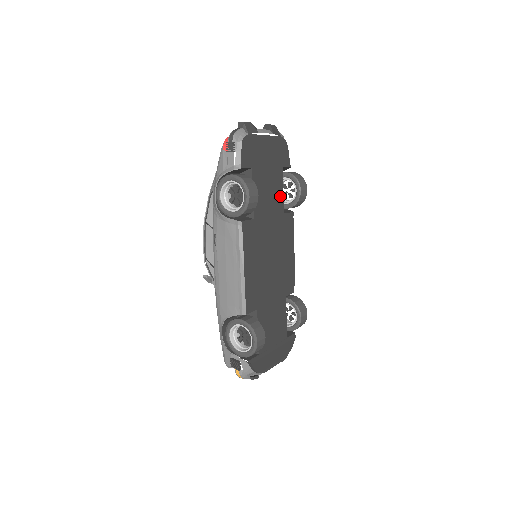
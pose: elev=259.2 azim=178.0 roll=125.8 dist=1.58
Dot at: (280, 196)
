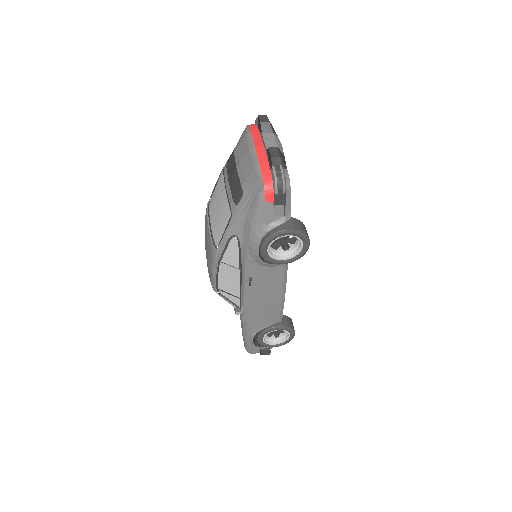
Dot at: occluded
